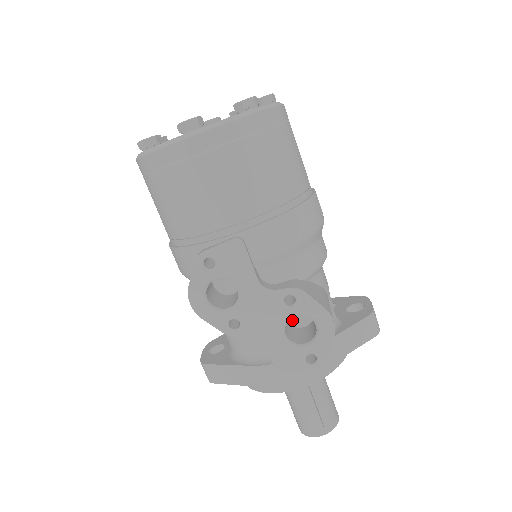
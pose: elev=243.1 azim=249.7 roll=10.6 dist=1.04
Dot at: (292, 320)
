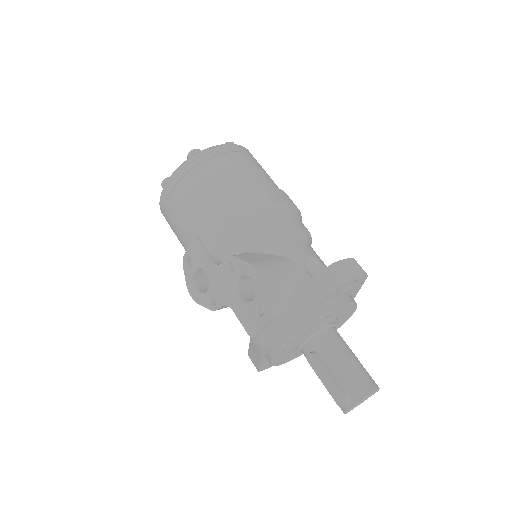
Dot at: occluded
